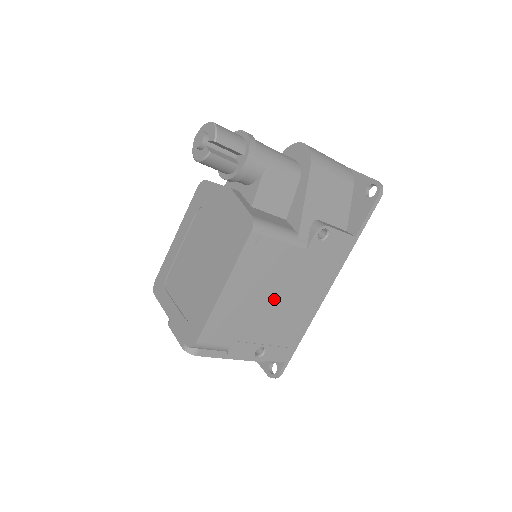
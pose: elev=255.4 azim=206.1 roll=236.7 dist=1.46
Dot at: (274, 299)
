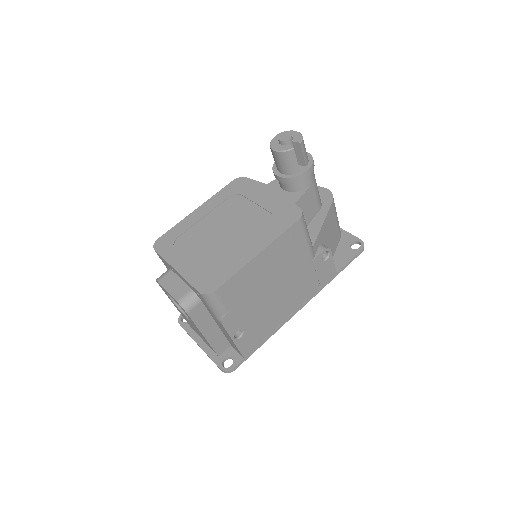
Dot at: (275, 289)
